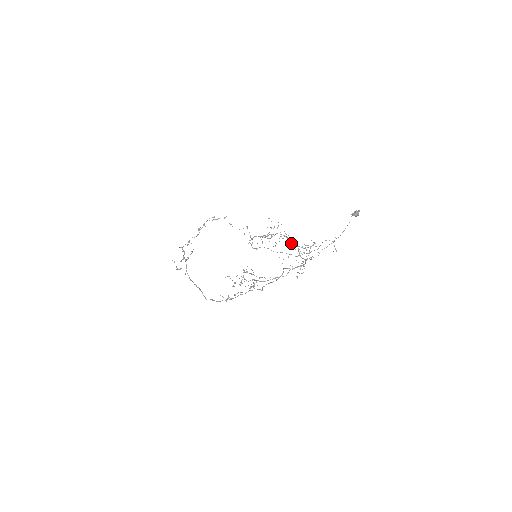
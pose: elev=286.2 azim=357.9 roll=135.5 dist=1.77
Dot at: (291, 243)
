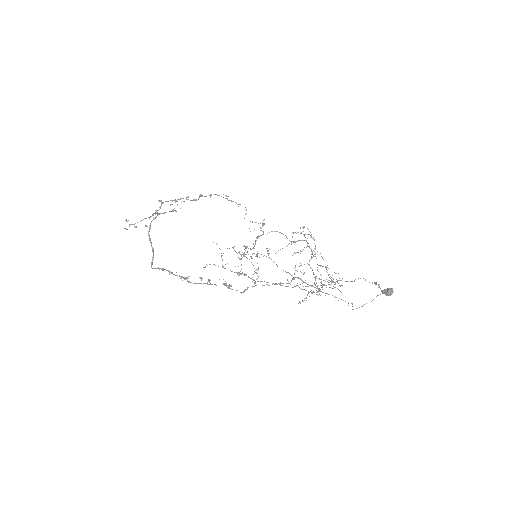
Dot at: occluded
